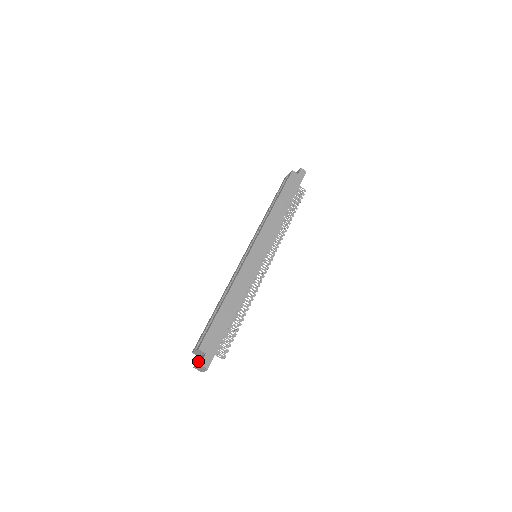
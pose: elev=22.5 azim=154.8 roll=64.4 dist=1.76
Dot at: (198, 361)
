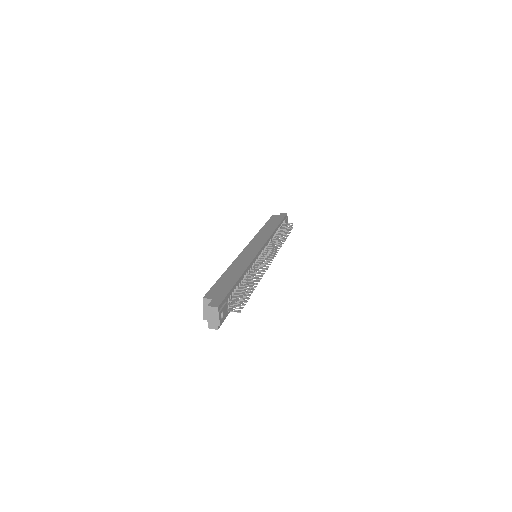
Dot at: occluded
